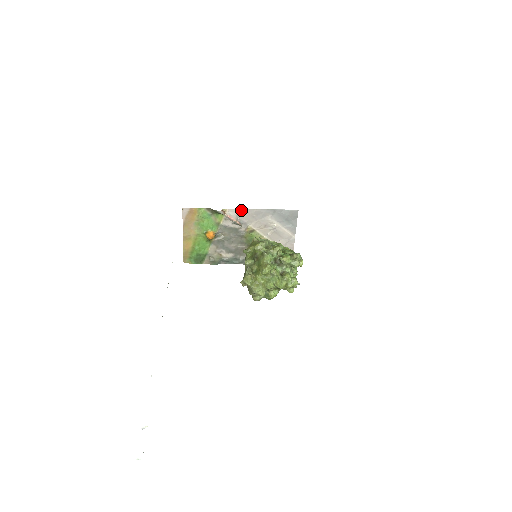
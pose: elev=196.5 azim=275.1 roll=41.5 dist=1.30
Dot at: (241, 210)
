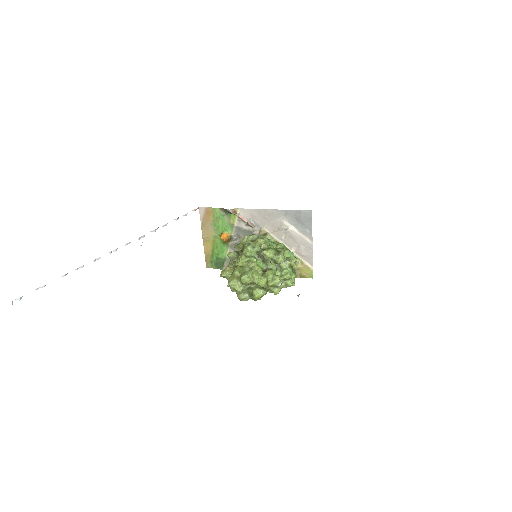
Dot at: (252, 210)
